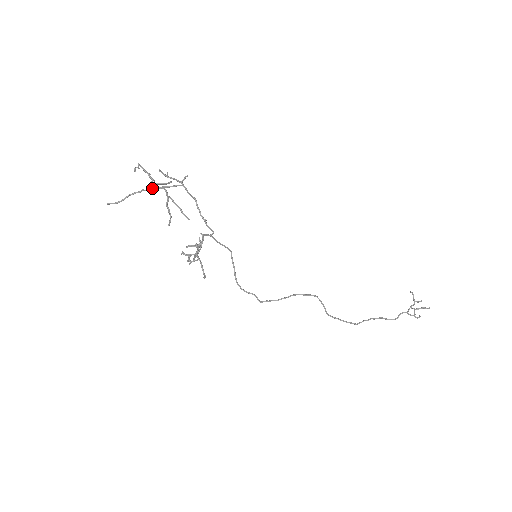
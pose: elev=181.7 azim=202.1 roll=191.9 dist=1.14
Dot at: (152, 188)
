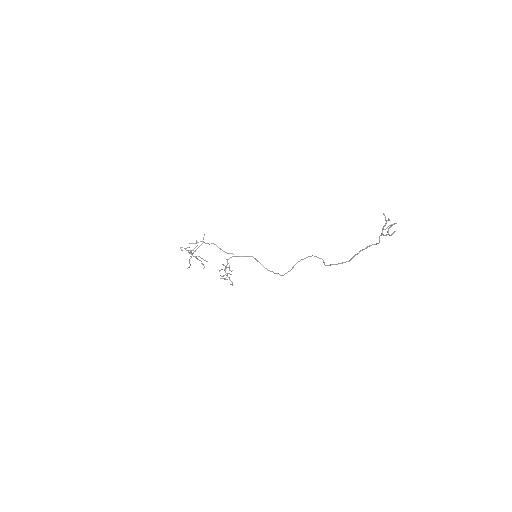
Dot at: occluded
